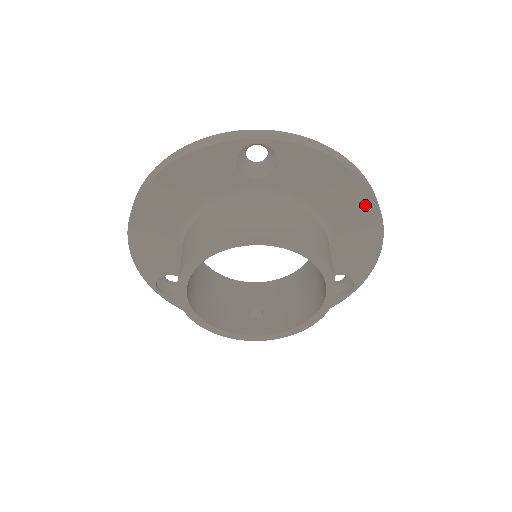
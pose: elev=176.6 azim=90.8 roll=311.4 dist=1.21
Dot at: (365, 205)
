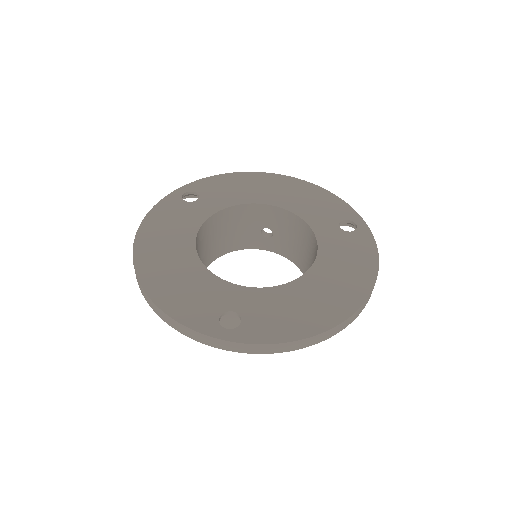
Dot at: occluded
